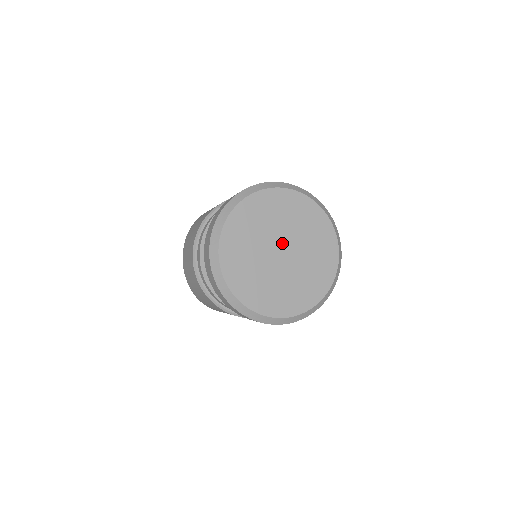
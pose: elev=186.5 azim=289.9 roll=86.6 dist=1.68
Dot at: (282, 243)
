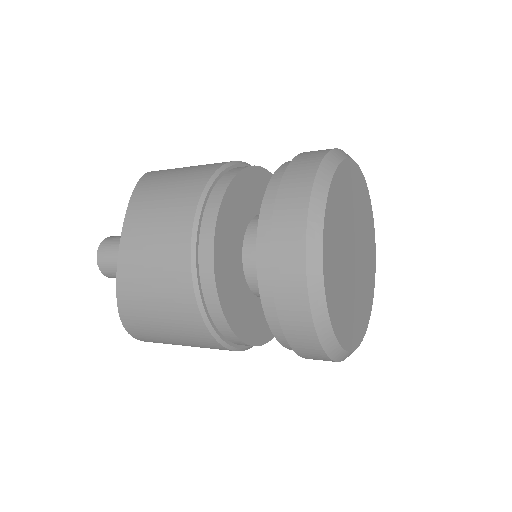
Dot at: (355, 242)
